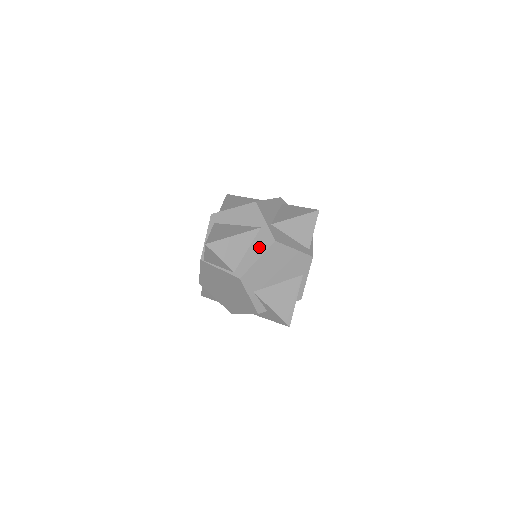
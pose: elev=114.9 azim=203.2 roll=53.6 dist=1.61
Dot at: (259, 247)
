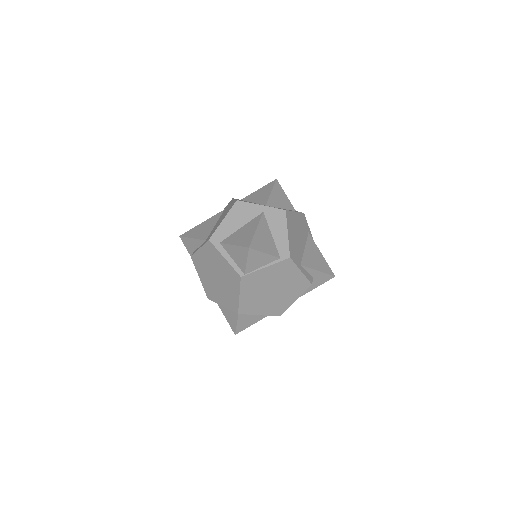
Dot at: (278, 225)
